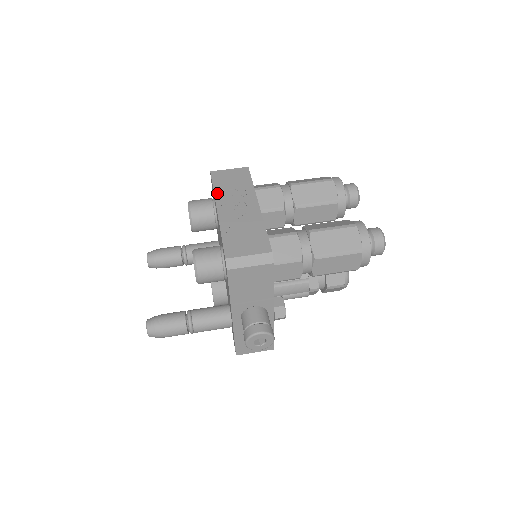
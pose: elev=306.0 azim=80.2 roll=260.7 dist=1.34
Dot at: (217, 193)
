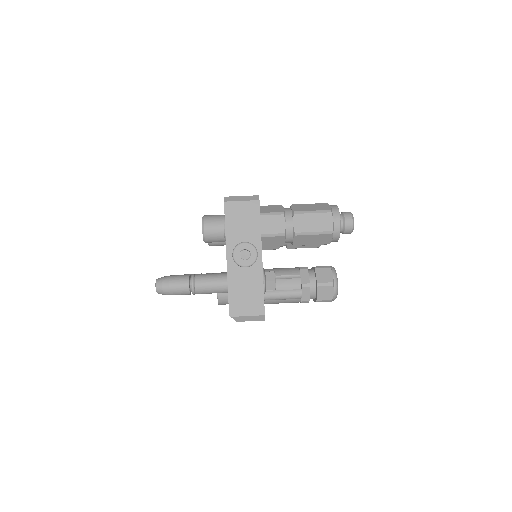
Dot at: occluded
